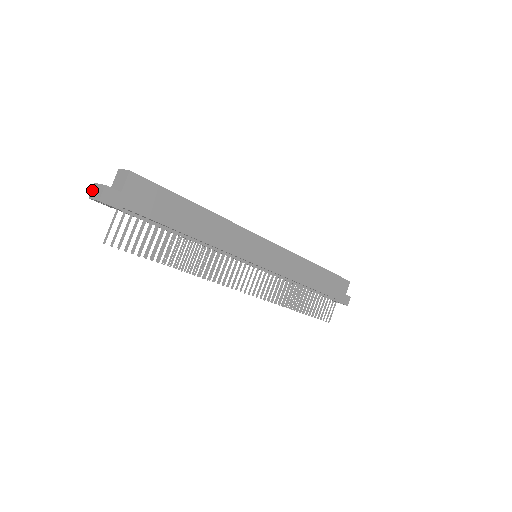
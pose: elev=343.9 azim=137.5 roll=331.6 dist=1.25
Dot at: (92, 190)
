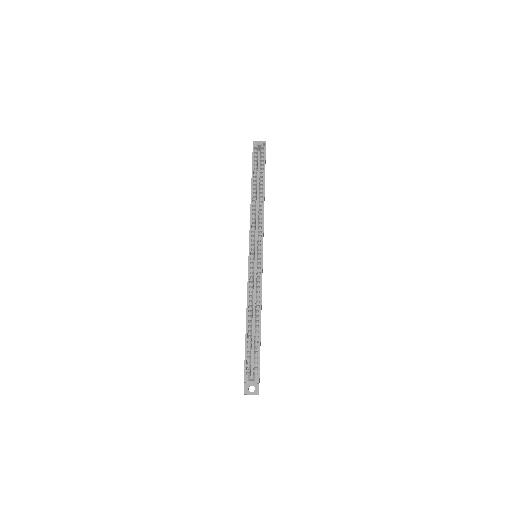
Dot at: occluded
